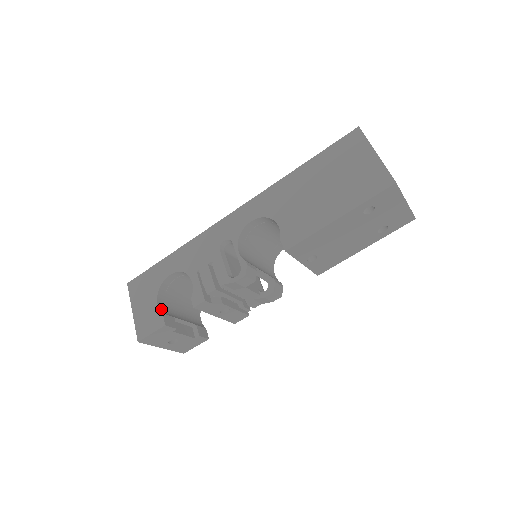
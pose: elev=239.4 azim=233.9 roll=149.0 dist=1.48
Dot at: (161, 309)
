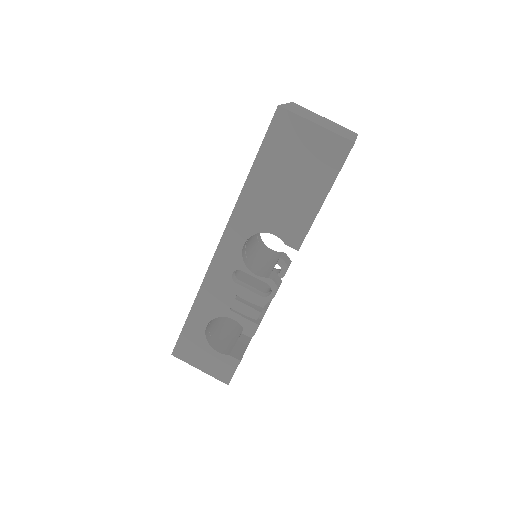
Dot at: (223, 352)
